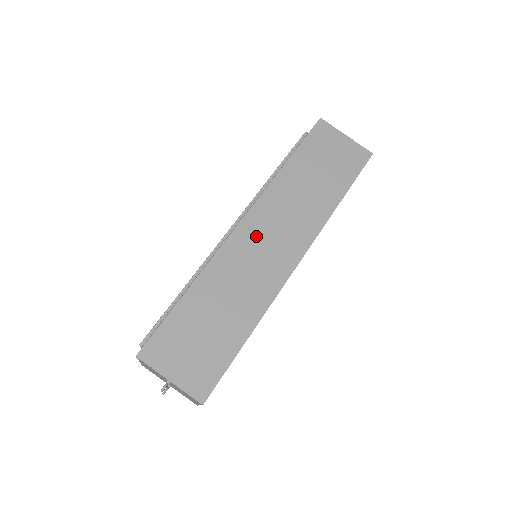
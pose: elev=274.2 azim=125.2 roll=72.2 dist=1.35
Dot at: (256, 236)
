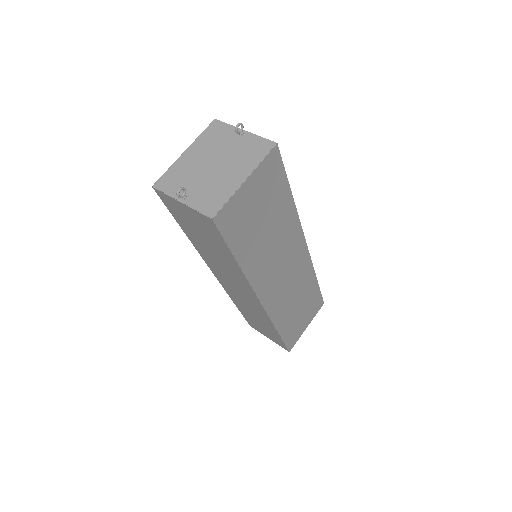
Dot at: occluded
